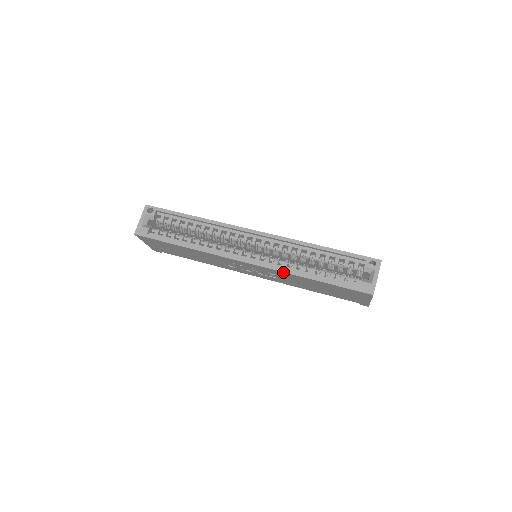
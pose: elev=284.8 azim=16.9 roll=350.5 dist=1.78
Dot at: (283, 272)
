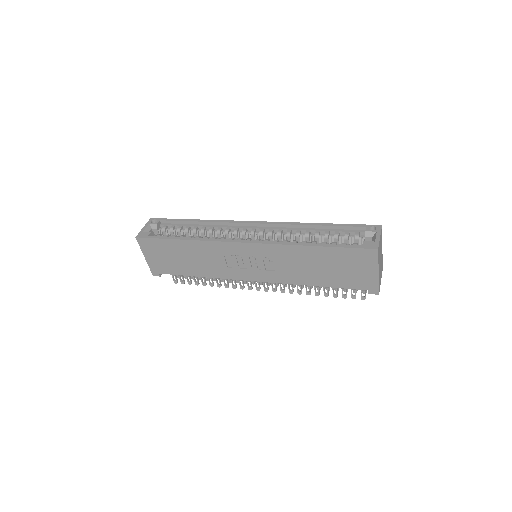
Dot at: (282, 245)
